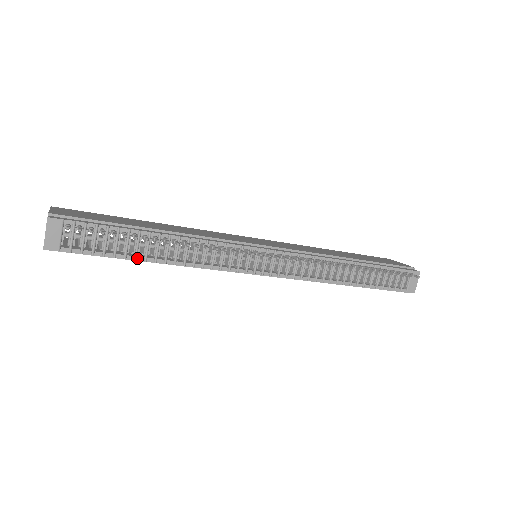
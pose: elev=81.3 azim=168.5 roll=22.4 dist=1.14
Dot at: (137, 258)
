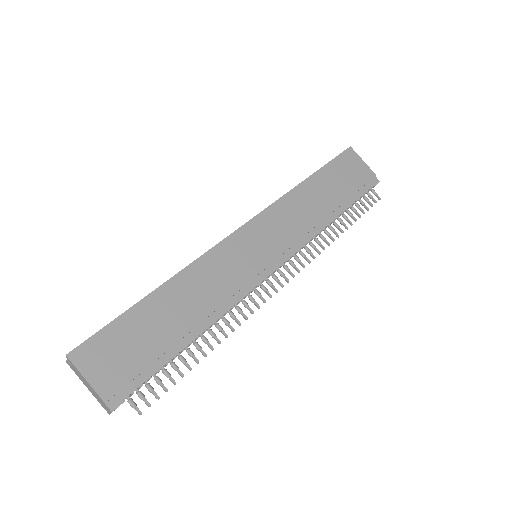
Dot at: occluded
